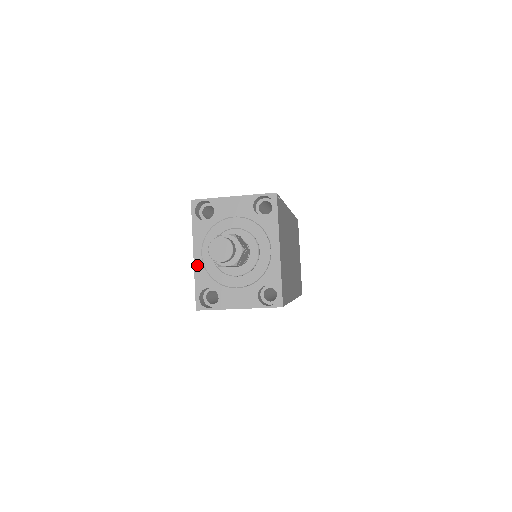
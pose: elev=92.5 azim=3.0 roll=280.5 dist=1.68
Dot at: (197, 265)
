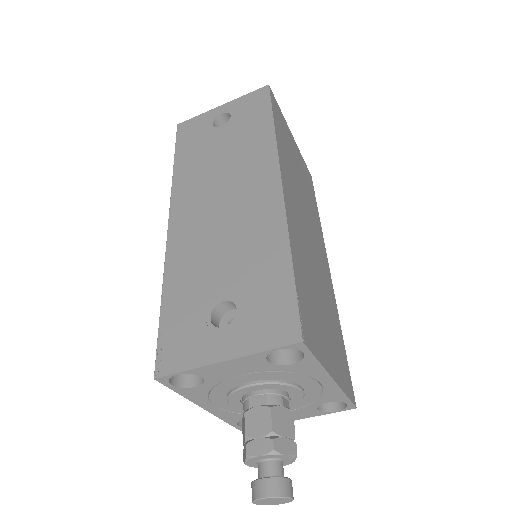
Dot at: (215, 413)
